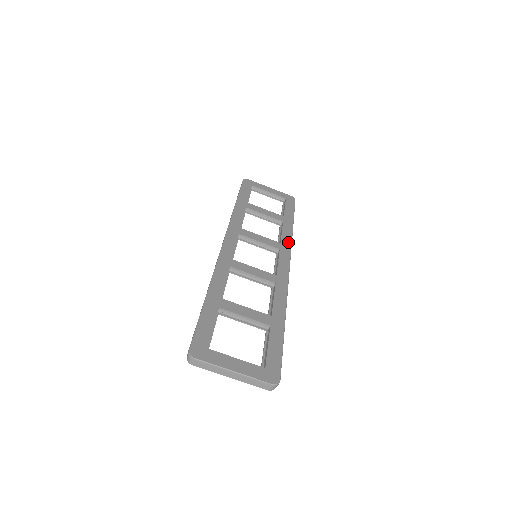
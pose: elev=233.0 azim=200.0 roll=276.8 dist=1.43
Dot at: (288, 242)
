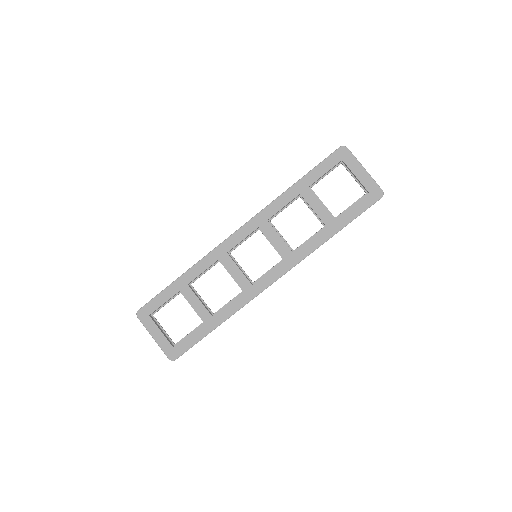
Dot at: (303, 255)
